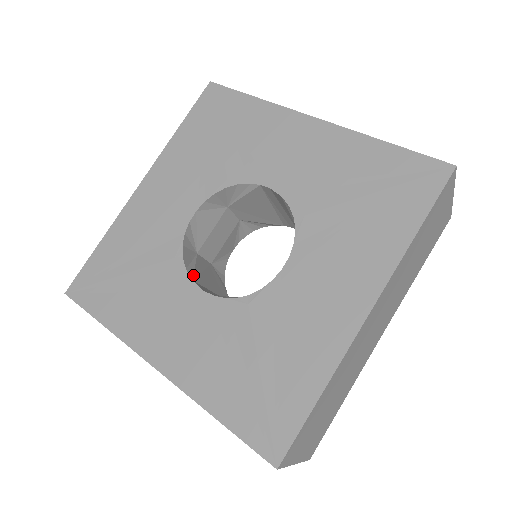
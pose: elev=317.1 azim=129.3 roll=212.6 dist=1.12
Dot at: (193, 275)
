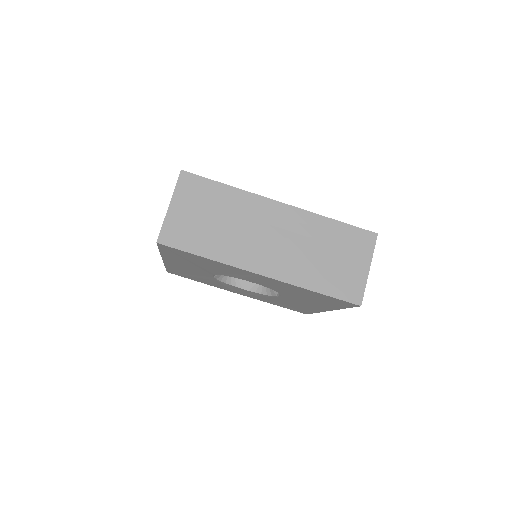
Dot at: occluded
